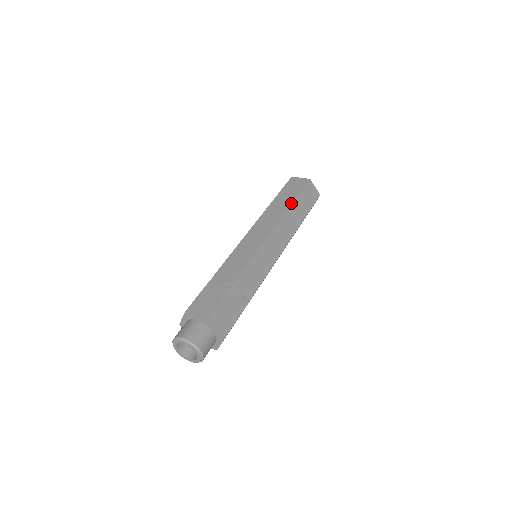
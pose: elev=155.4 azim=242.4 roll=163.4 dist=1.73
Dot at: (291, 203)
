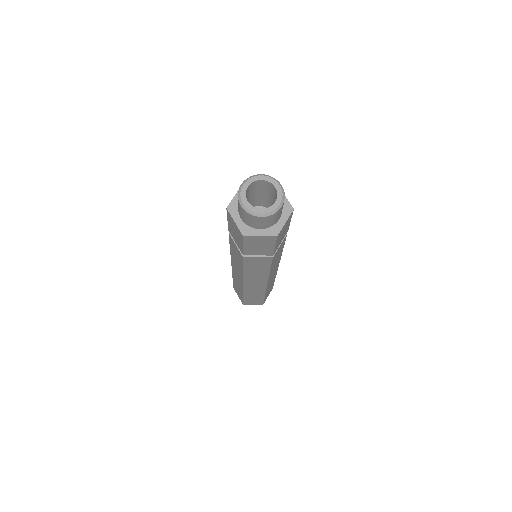
Dot at: occluded
